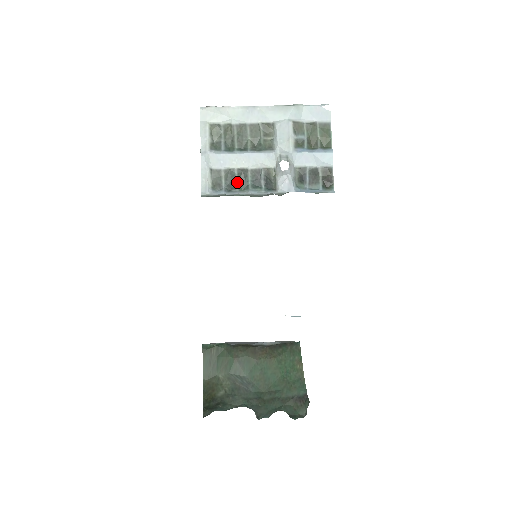
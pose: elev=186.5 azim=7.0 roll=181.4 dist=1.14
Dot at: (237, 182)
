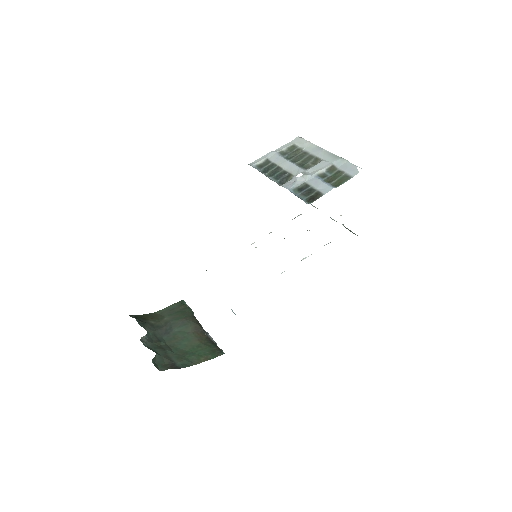
Dot at: (271, 171)
